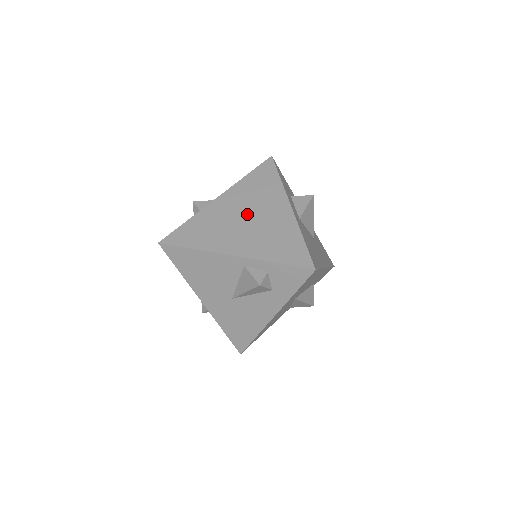
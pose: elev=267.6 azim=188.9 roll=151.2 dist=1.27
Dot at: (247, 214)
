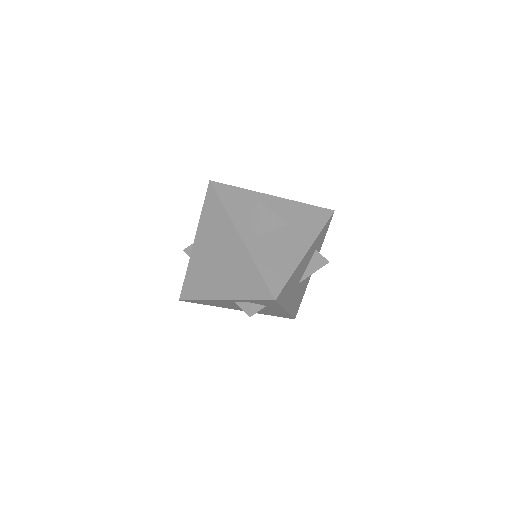
Dot at: (216, 256)
